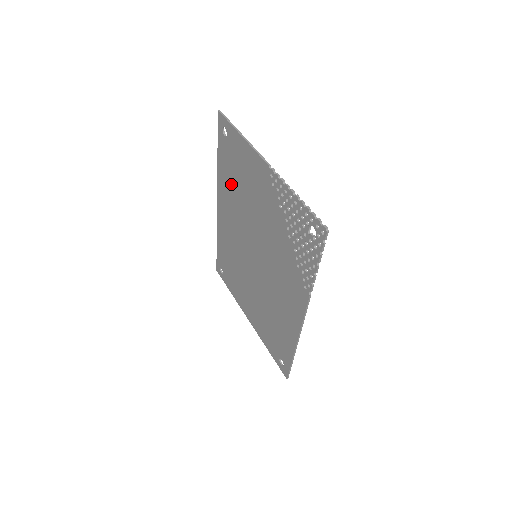
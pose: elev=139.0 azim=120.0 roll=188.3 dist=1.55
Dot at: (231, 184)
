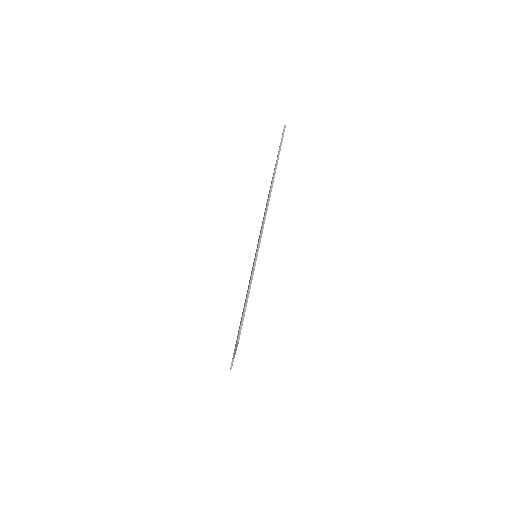
Dot at: (249, 283)
